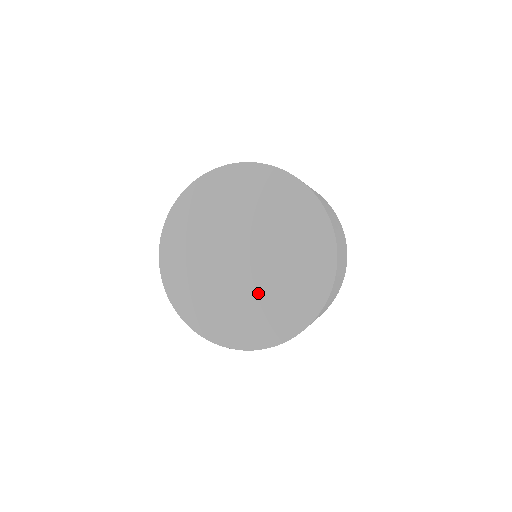
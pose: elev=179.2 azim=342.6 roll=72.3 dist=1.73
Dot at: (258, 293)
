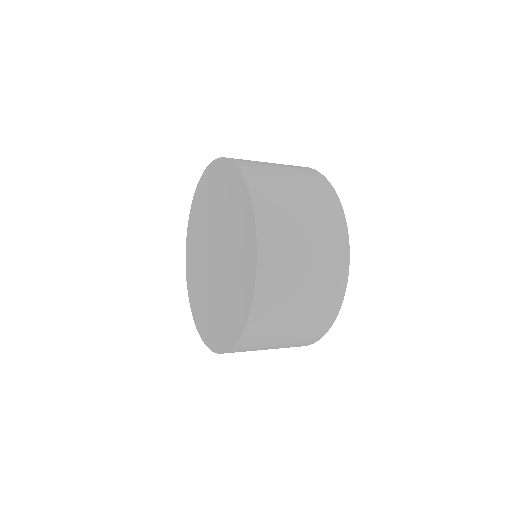
Dot at: (229, 267)
